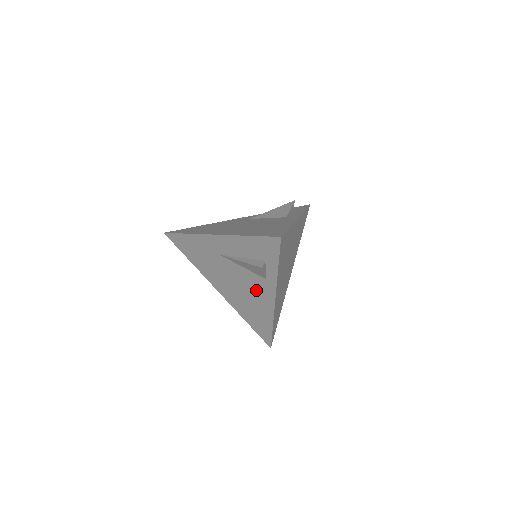
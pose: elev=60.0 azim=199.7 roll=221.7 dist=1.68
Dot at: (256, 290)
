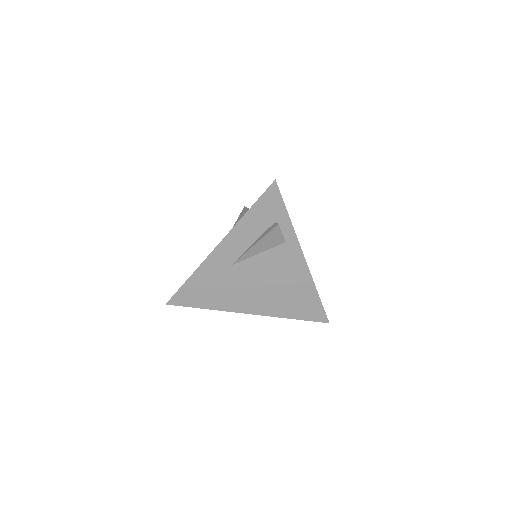
Dot at: (283, 267)
